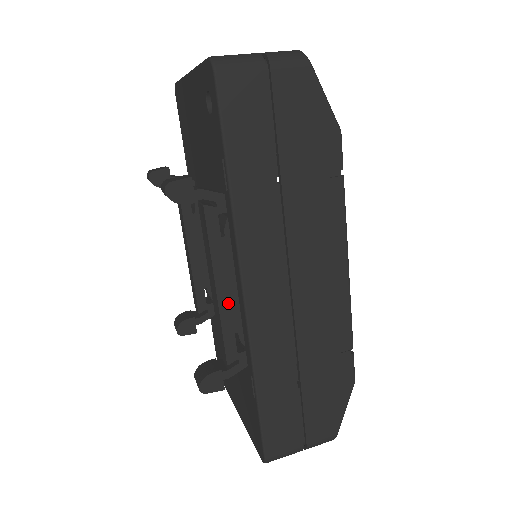
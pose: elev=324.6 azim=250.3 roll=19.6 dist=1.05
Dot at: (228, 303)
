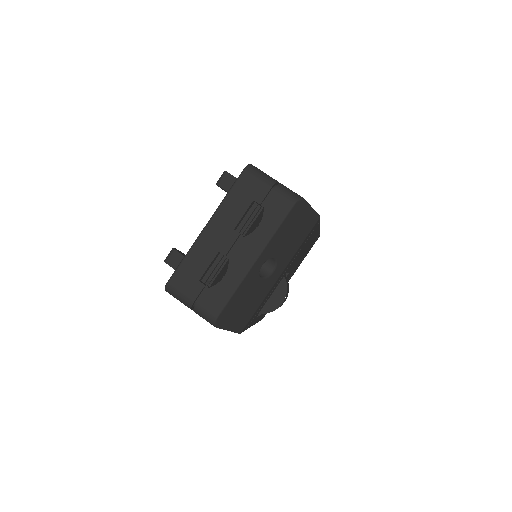
Dot at: occluded
